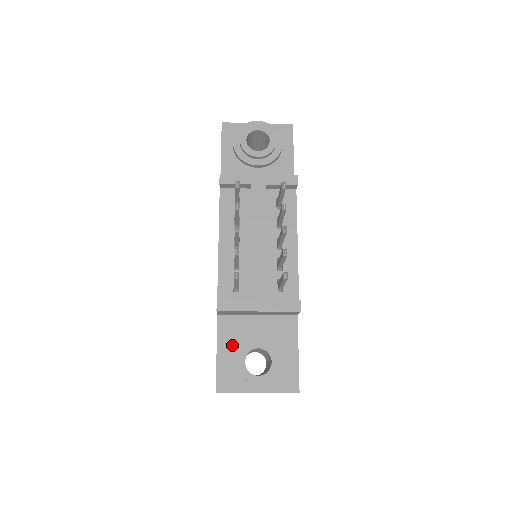
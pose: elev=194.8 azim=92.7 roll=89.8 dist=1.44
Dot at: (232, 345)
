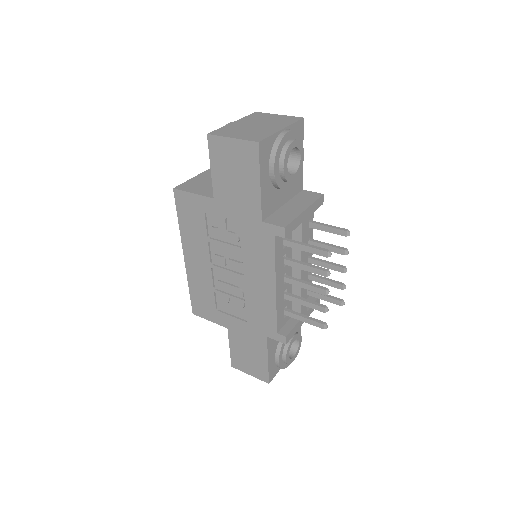
Dot at: (275, 348)
